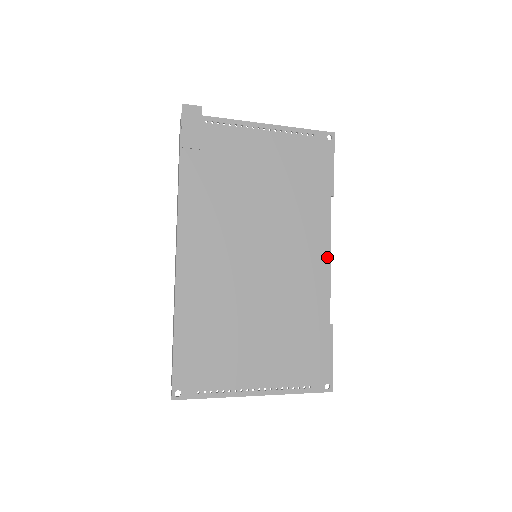
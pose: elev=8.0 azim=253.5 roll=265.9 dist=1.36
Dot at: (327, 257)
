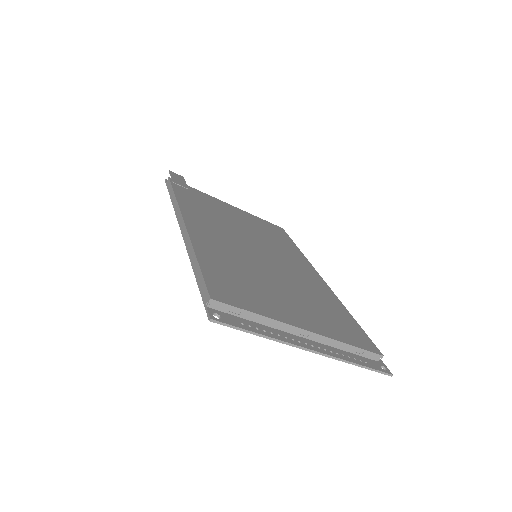
Dot at: (318, 275)
